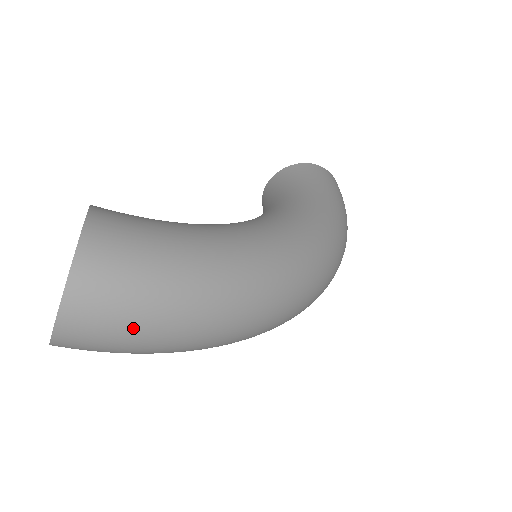
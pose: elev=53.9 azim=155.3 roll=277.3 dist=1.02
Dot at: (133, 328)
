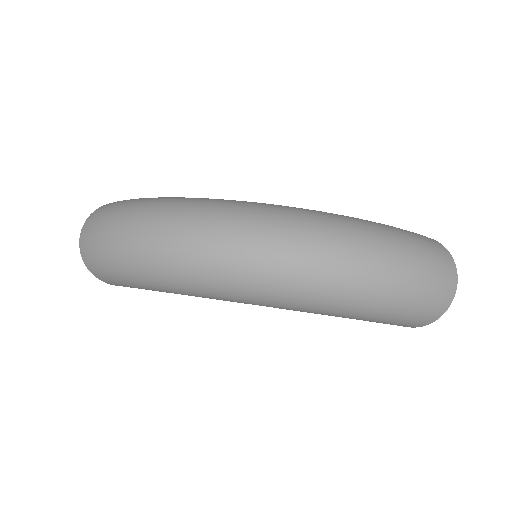
Dot at: (99, 227)
